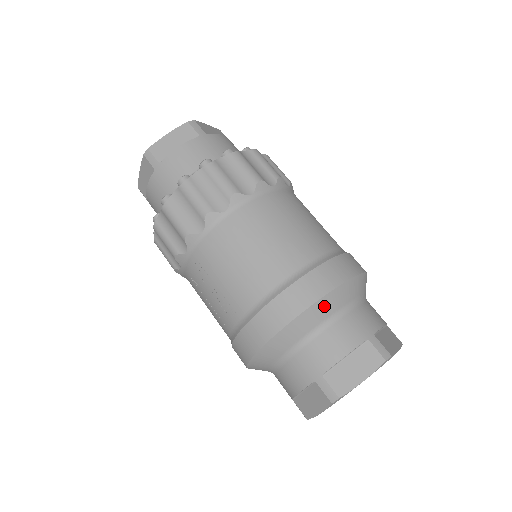
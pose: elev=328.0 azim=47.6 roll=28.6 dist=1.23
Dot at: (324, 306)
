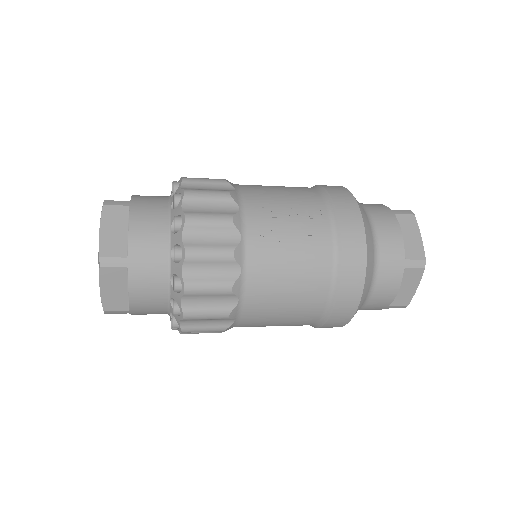
Dot at: occluded
